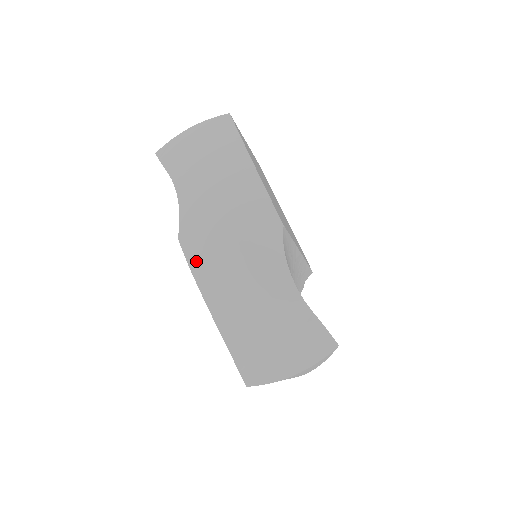
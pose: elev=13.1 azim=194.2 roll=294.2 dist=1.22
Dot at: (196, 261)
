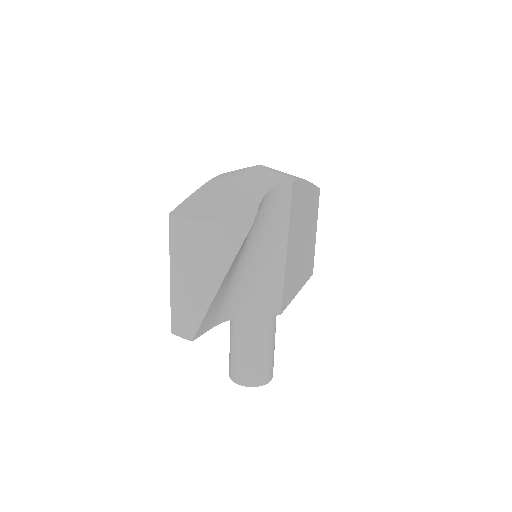
Dot at: (226, 173)
